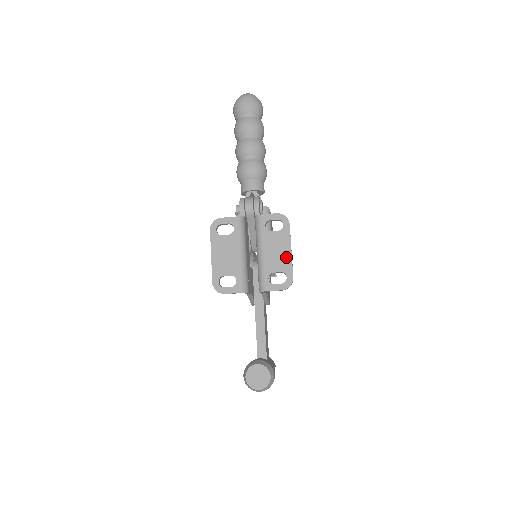
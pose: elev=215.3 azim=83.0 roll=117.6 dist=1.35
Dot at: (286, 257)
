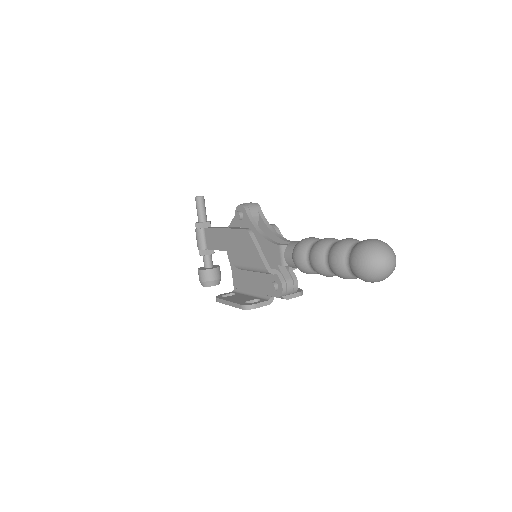
Dot at: occluded
